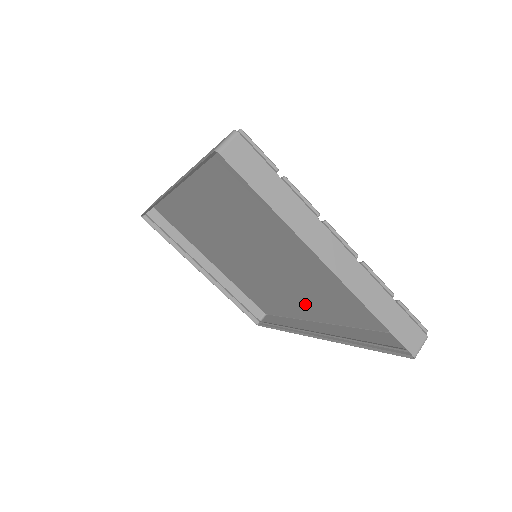
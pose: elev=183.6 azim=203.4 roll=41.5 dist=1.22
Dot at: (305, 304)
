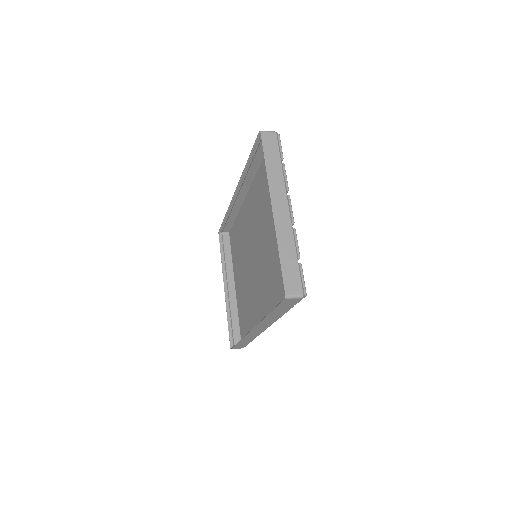
Dot at: (263, 306)
